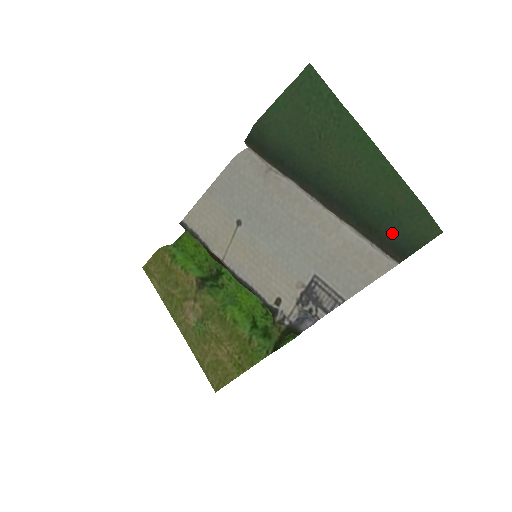
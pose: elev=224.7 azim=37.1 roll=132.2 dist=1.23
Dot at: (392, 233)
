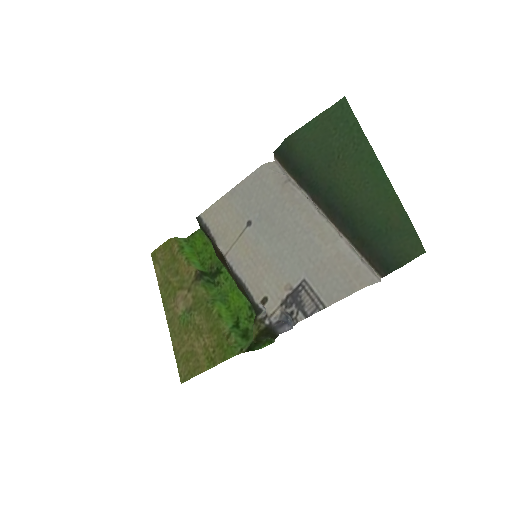
Dot at: (381, 248)
